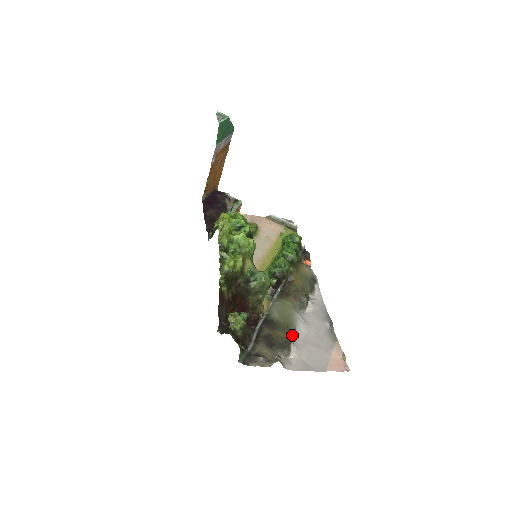
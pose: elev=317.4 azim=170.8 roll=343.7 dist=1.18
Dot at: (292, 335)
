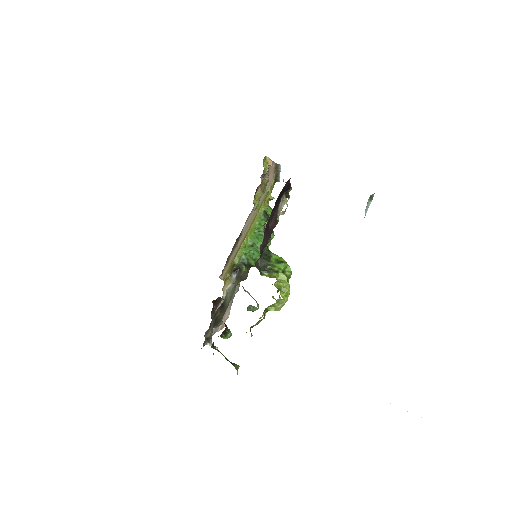
Dot at: (224, 312)
